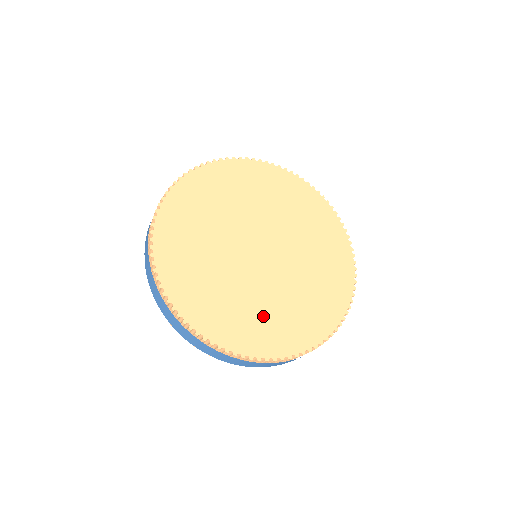
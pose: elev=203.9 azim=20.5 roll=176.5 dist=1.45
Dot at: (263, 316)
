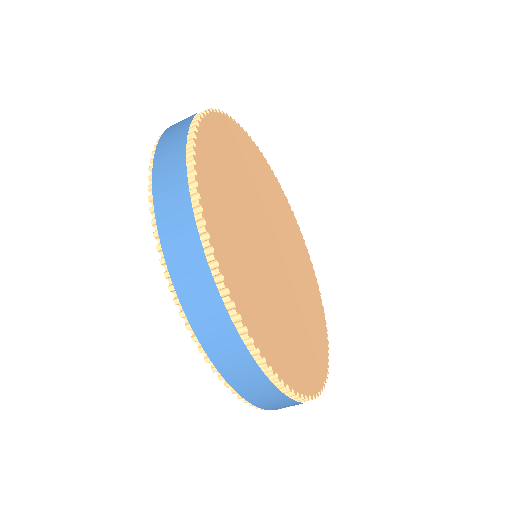
Dot at: (273, 316)
